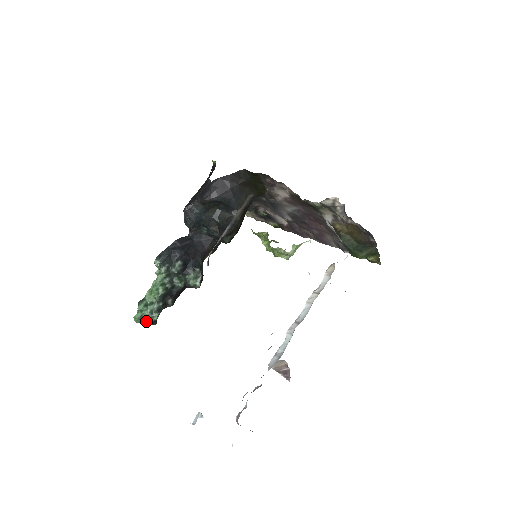
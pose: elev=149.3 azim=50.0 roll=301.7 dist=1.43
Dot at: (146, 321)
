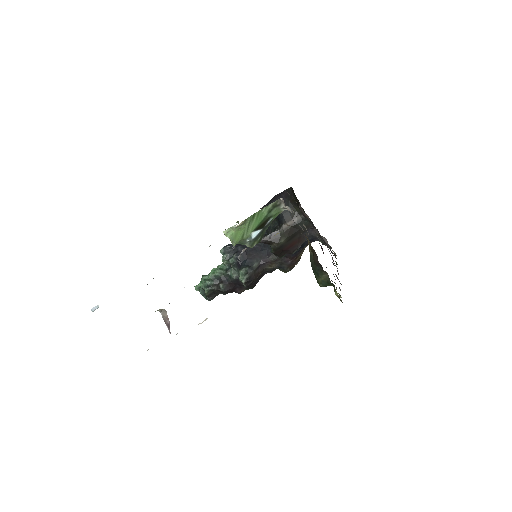
Dot at: (202, 293)
